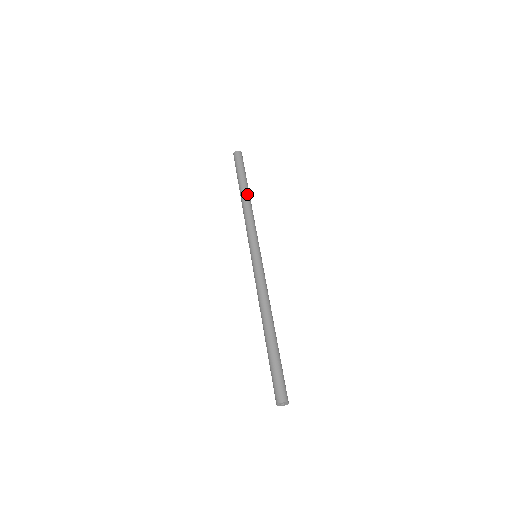
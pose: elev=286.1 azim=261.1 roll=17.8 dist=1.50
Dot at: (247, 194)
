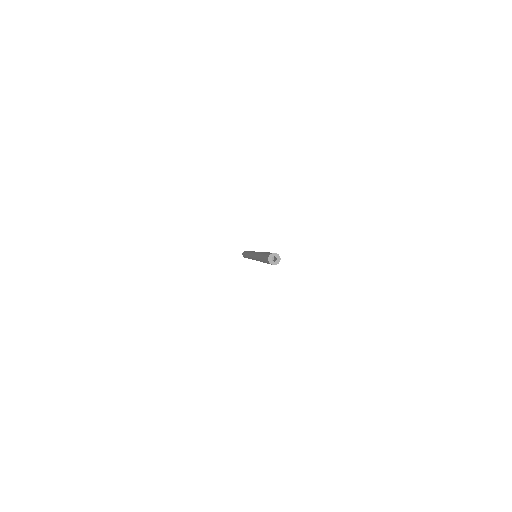
Dot at: occluded
